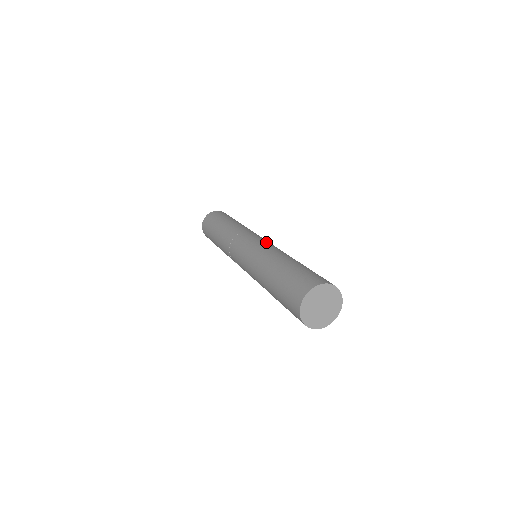
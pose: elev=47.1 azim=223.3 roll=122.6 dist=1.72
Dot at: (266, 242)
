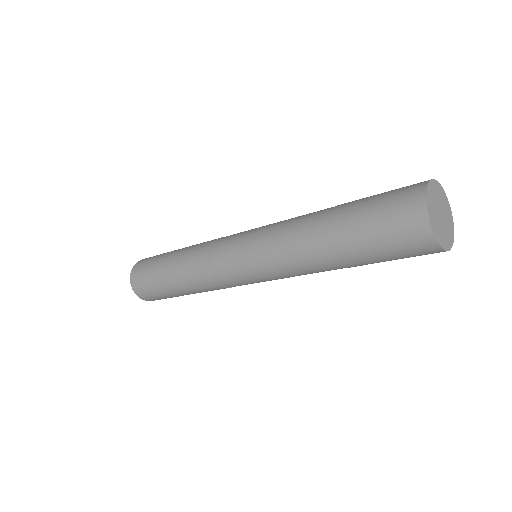
Dot at: occluded
